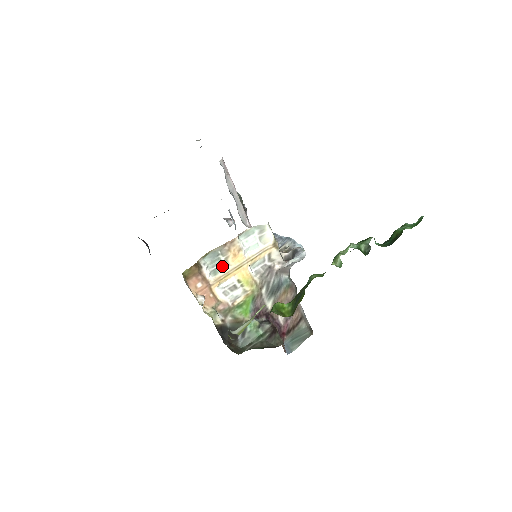
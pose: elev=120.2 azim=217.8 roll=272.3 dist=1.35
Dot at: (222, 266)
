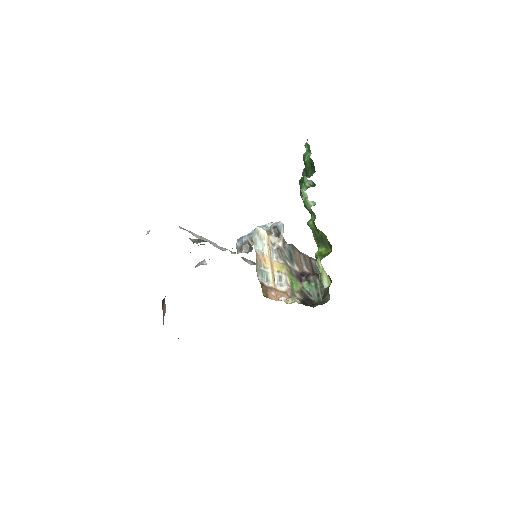
Dot at: (266, 273)
